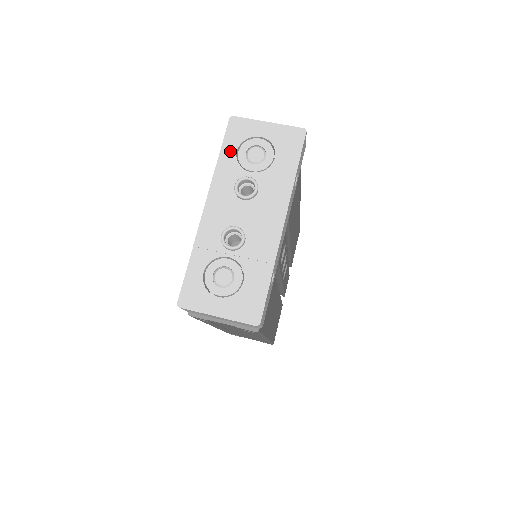
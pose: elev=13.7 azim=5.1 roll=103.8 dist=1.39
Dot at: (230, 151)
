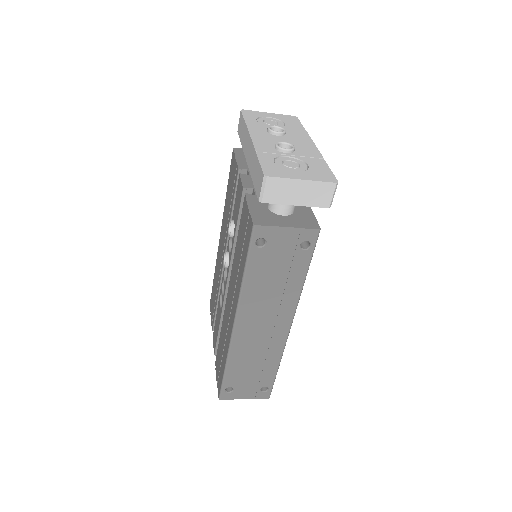
Dot at: (252, 120)
